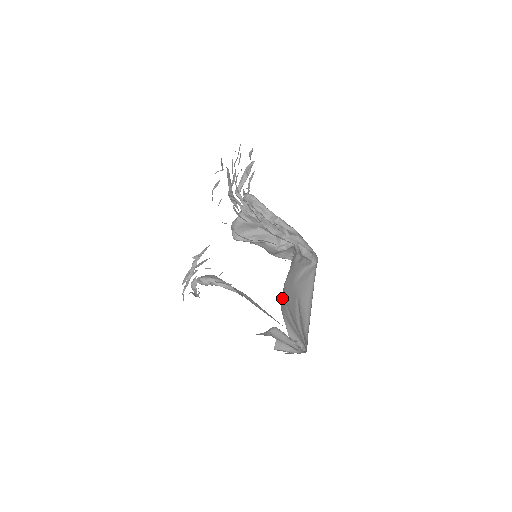
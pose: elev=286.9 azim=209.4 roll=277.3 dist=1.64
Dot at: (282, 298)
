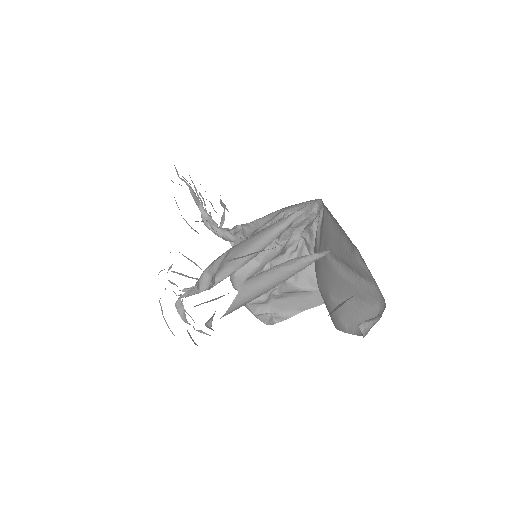
Dot at: occluded
